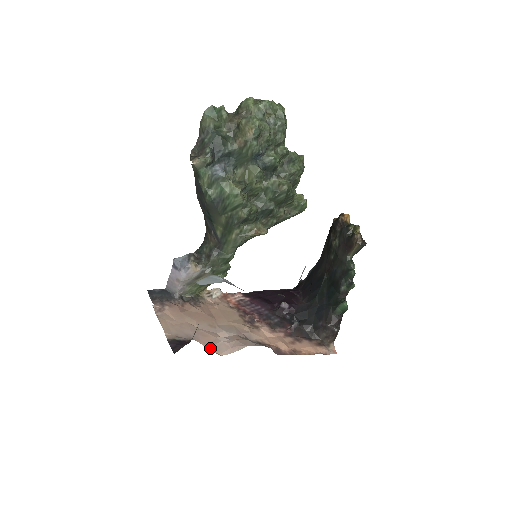
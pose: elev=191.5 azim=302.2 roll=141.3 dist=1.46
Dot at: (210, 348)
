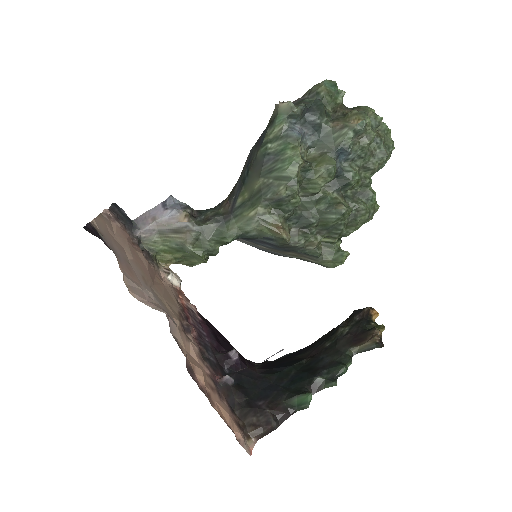
Dot at: (124, 277)
